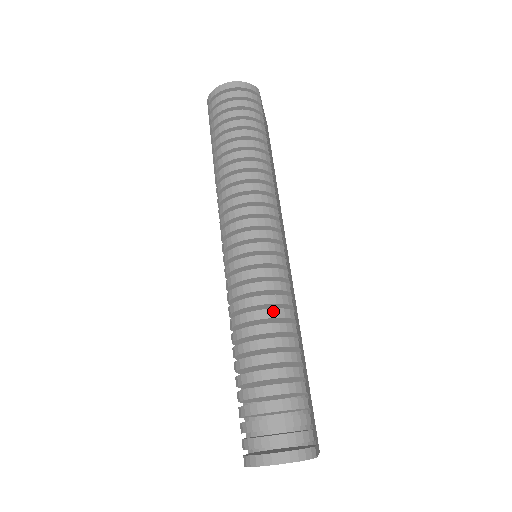
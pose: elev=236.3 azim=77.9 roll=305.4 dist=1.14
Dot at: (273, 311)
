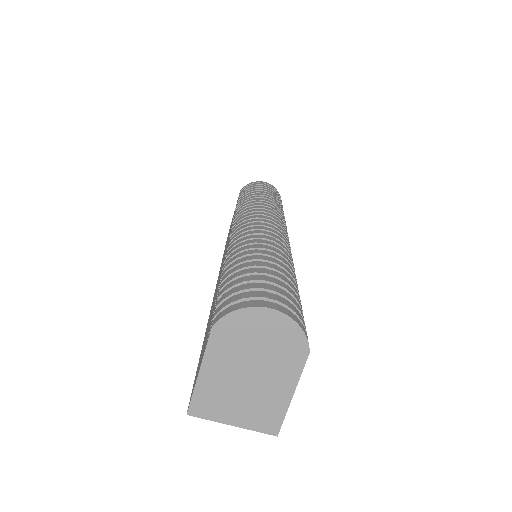
Dot at: (283, 249)
